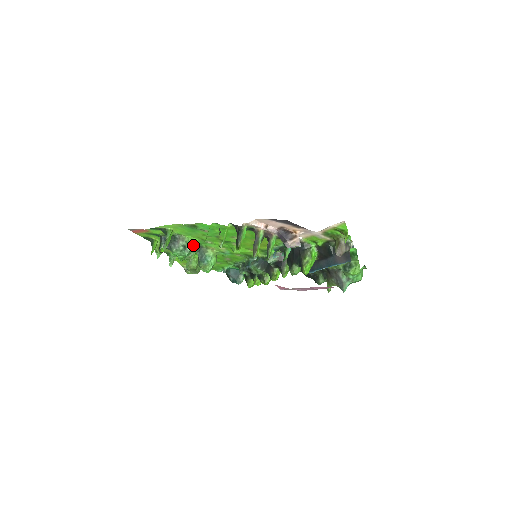
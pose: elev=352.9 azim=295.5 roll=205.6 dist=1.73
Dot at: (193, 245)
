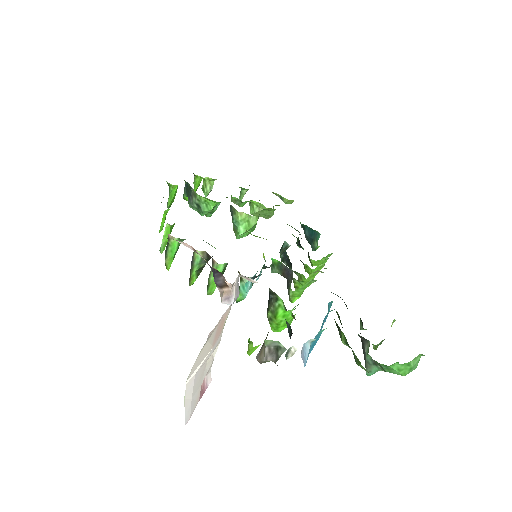
Dot at: (209, 204)
